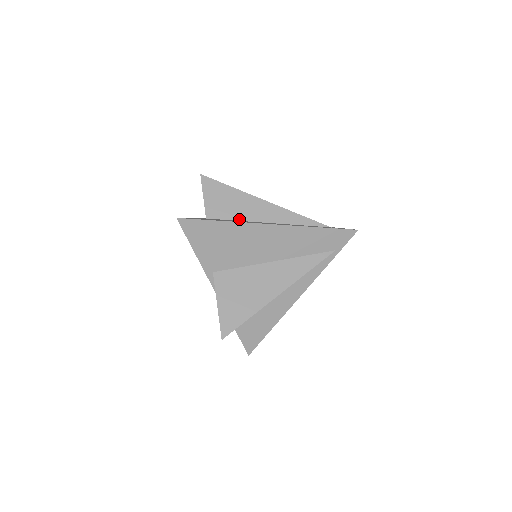
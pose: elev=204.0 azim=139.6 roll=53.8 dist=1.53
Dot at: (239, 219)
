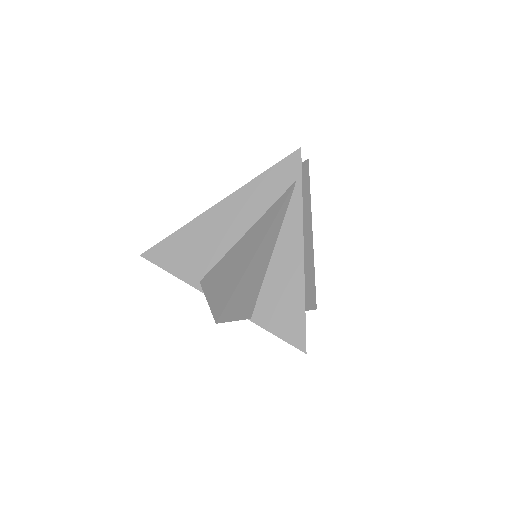
Dot at: occluded
